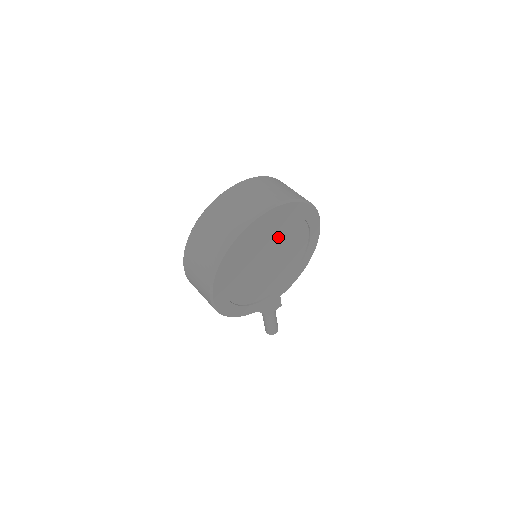
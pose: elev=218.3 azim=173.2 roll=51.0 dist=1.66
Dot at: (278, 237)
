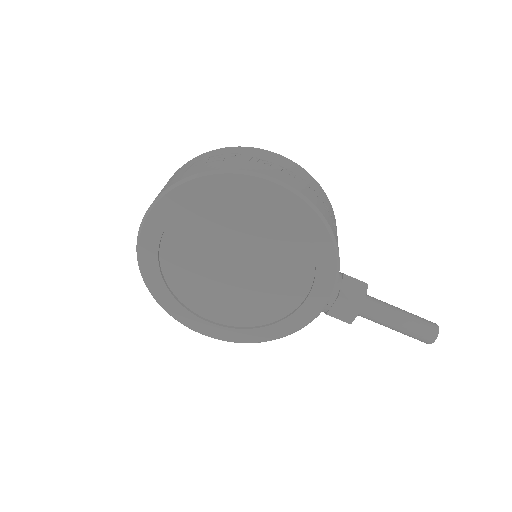
Dot at: (211, 235)
